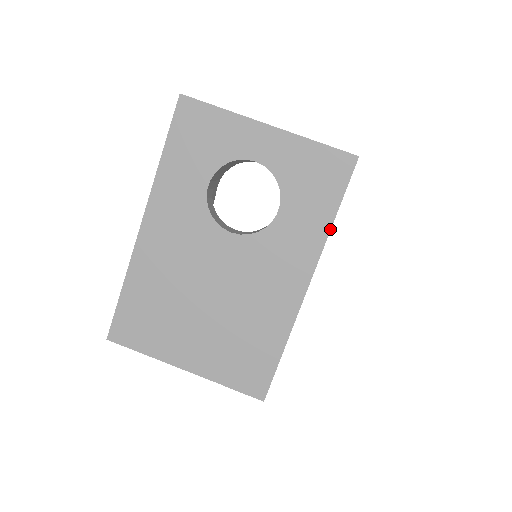
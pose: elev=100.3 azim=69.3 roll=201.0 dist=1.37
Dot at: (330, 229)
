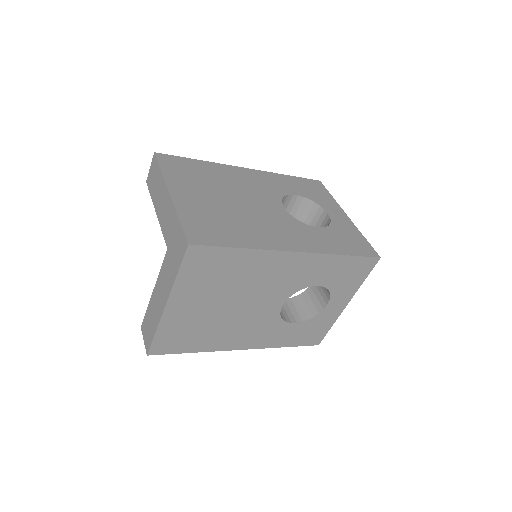
Dot at: (337, 254)
